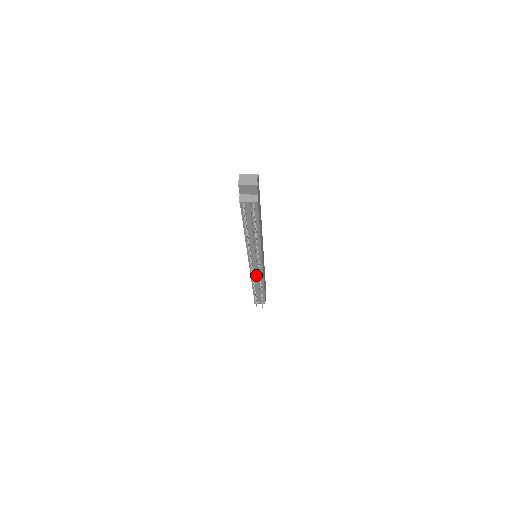
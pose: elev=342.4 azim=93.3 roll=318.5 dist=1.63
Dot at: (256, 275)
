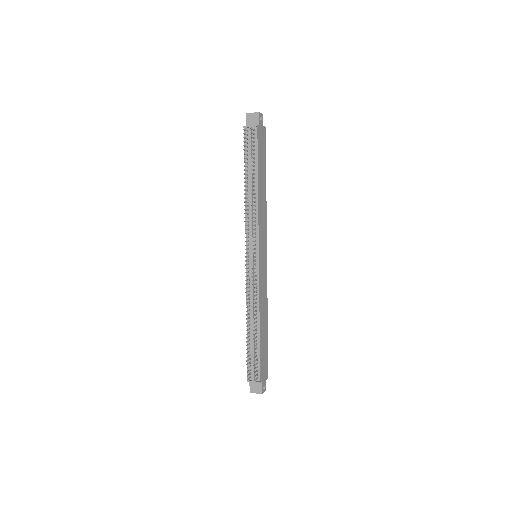
Dot at: (251, 284)
